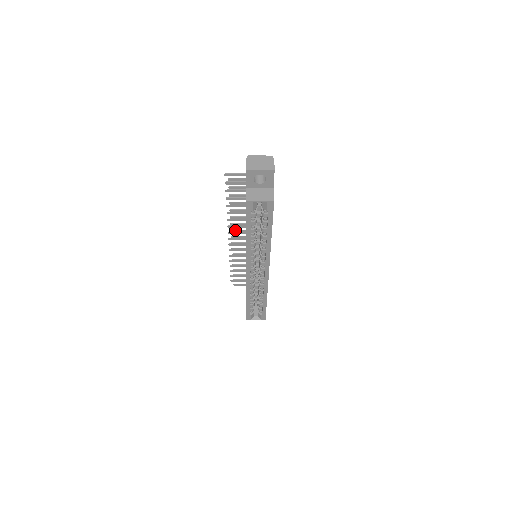
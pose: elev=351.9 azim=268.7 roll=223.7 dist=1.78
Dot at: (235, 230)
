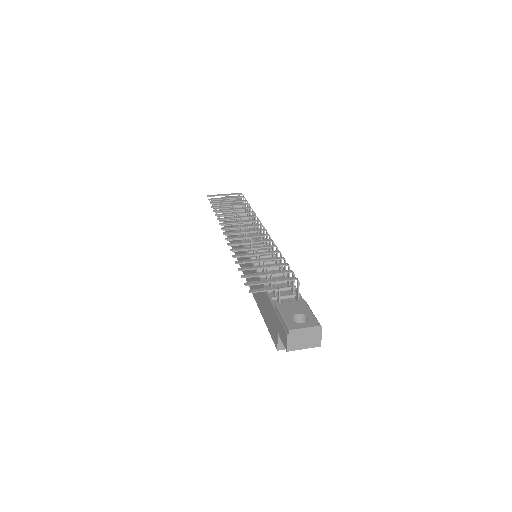
Dot at: (235, 245)
